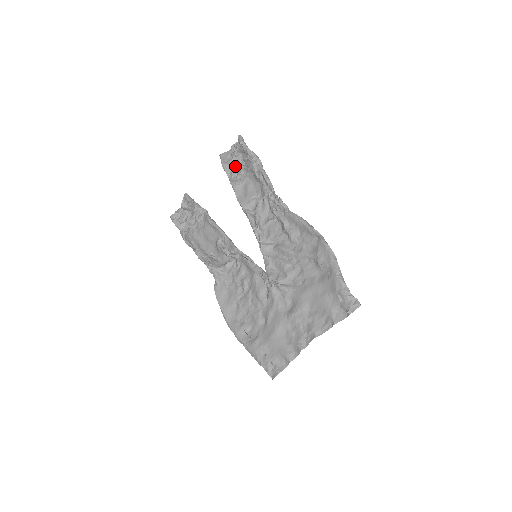
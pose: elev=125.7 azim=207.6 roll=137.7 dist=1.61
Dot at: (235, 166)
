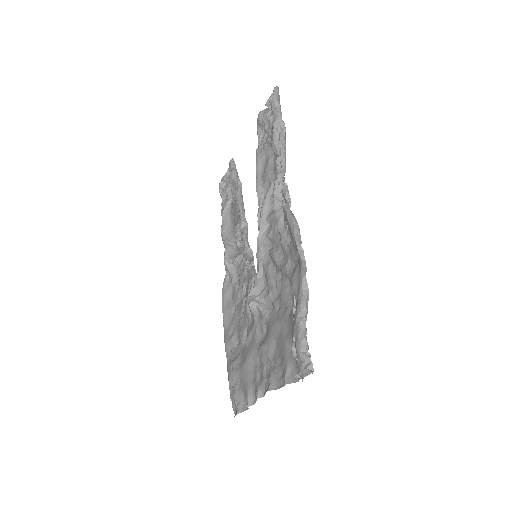
Dot at: (266, 130)
